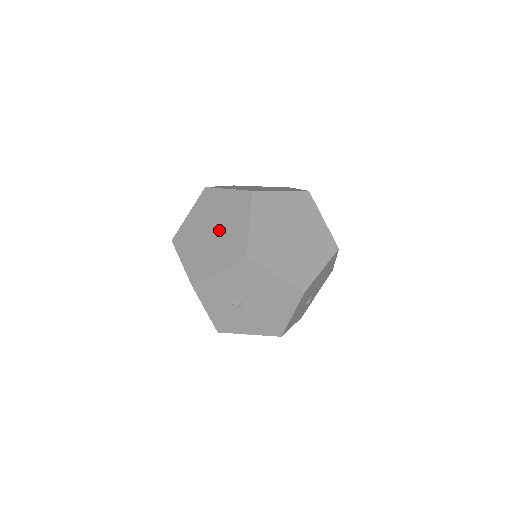
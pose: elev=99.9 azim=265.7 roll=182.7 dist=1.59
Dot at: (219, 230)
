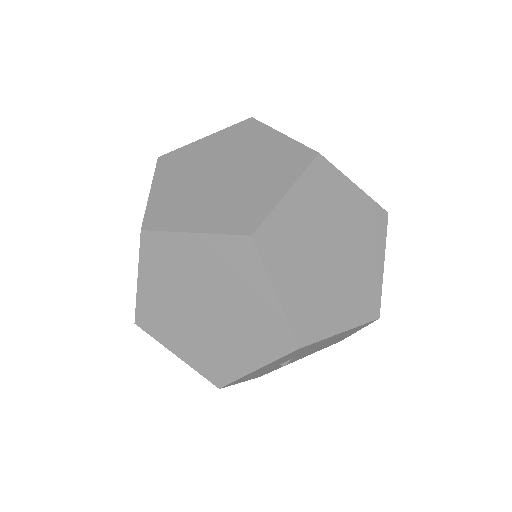
Dot at: (219, 307)
